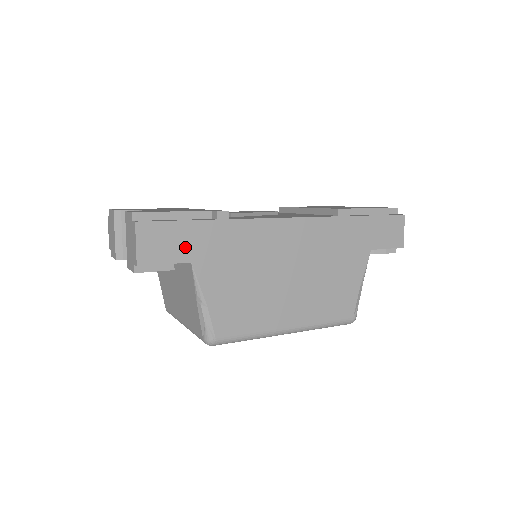
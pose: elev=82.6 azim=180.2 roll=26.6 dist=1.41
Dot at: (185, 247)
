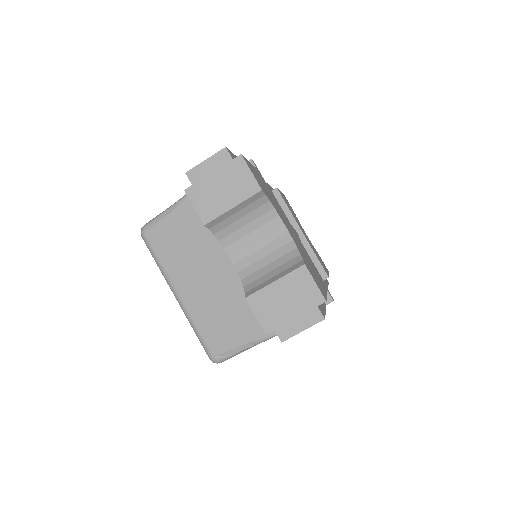
Dot at: occluded
